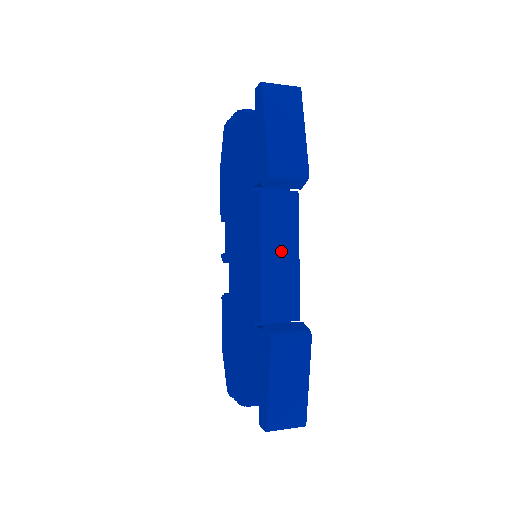
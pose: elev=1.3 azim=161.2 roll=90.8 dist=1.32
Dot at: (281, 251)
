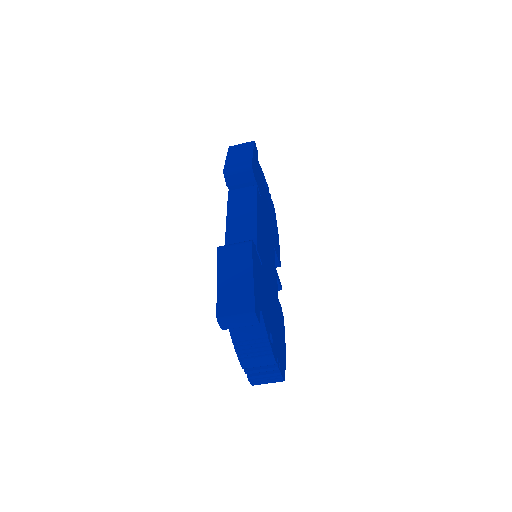
Dot at: (242, 215)
